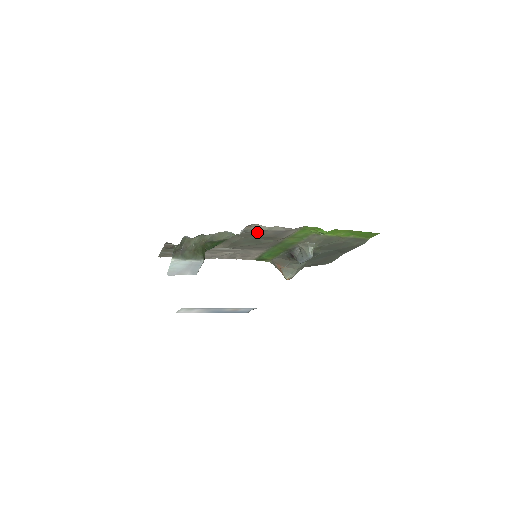
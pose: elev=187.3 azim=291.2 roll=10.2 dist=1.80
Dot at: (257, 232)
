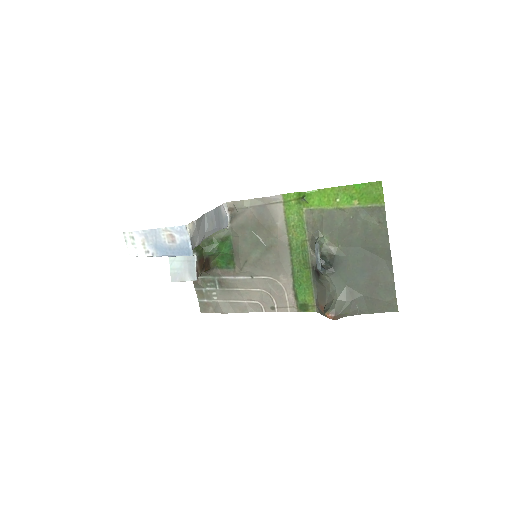
Dot at: (242, 217)
